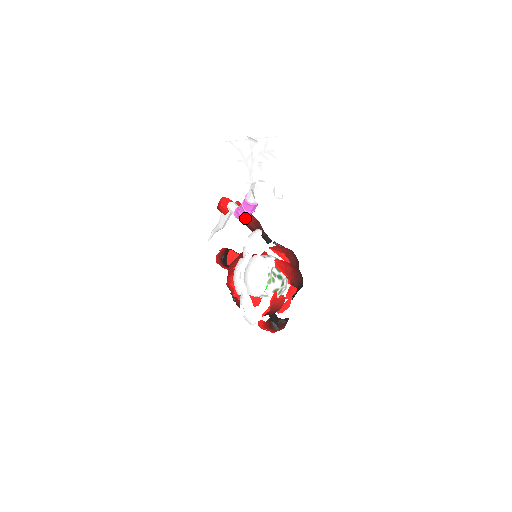
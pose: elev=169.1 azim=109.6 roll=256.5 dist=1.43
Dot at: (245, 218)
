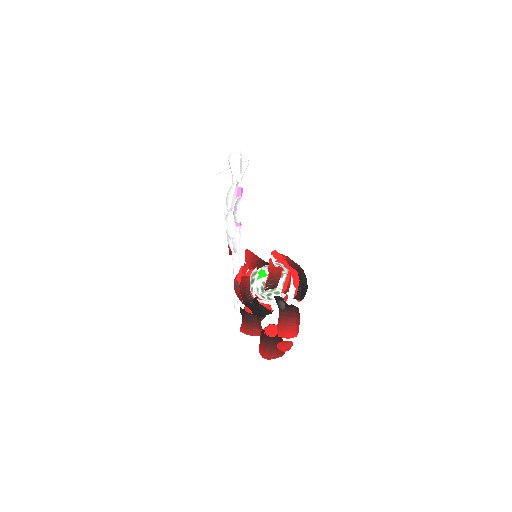
Dot at: (252, 257)
